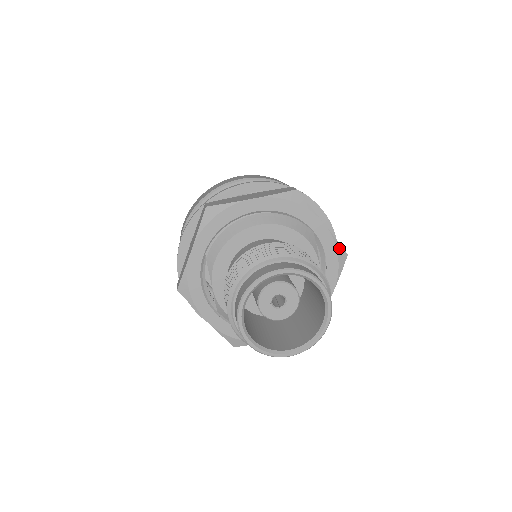
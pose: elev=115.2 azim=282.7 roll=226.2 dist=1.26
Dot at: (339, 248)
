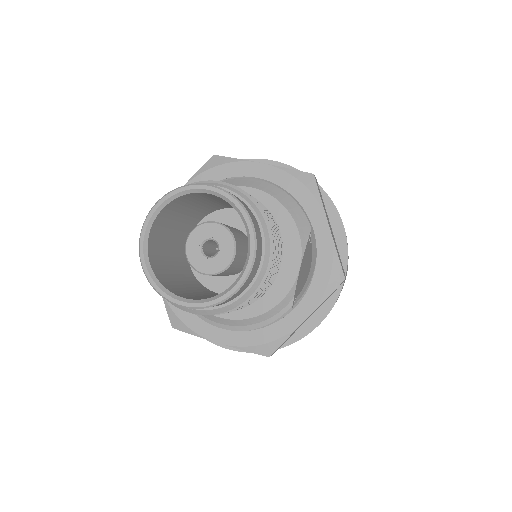
Dot at: (336, 264)
